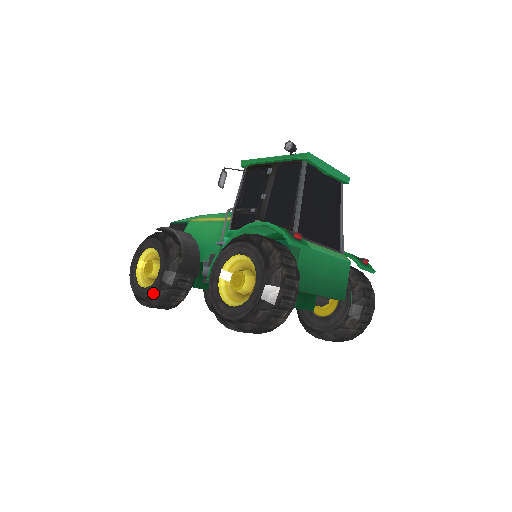
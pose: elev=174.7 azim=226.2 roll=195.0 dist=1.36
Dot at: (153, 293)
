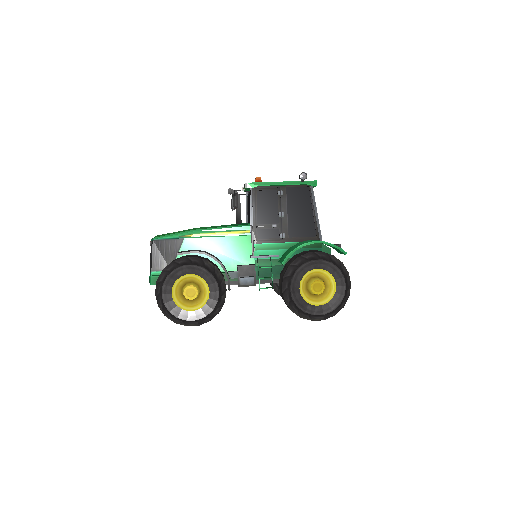
Dot at: (210, 313)
